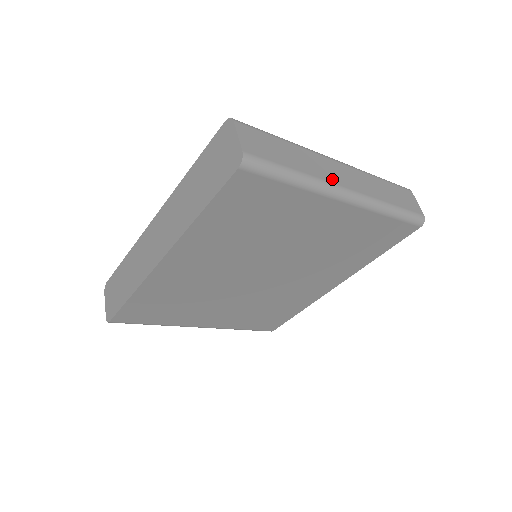
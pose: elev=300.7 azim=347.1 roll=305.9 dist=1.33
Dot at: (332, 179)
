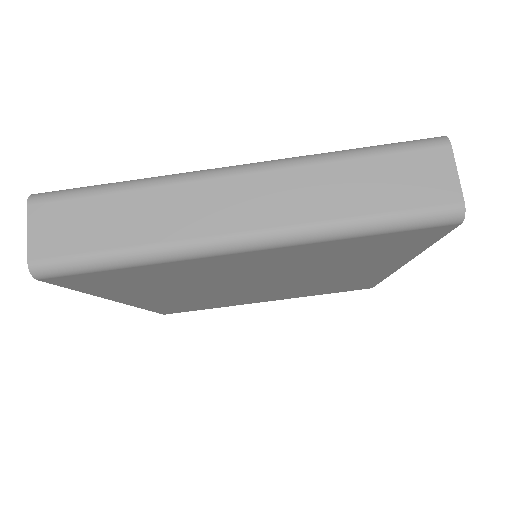
Dot at: (202, 228)
